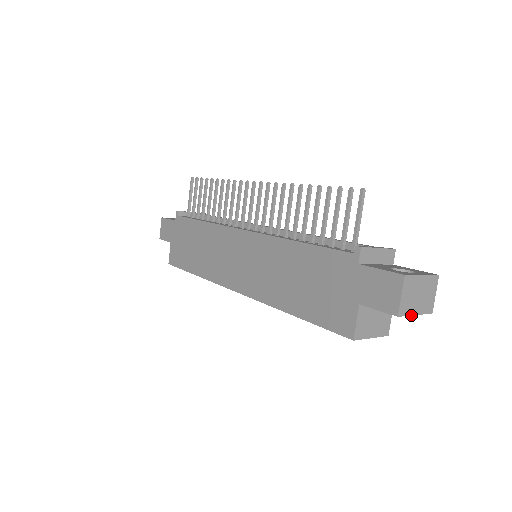
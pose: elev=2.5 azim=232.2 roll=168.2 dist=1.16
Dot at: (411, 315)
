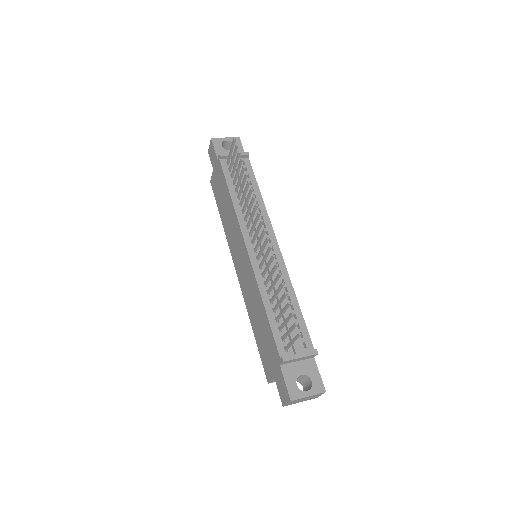
Dot at: occluded
